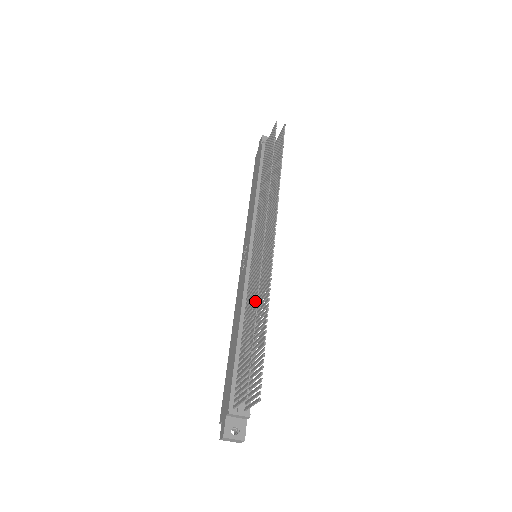
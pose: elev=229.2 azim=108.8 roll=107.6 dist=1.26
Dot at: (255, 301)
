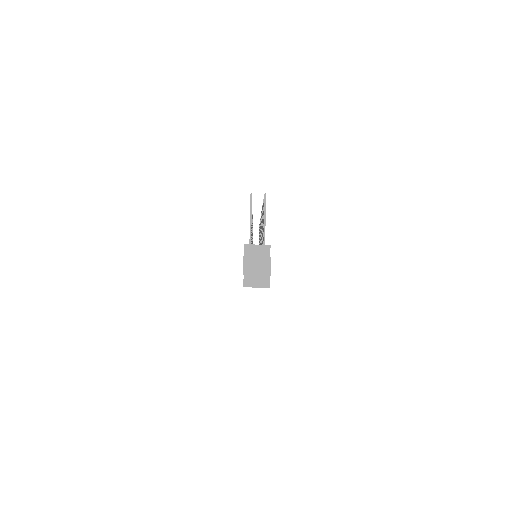
Dot at: occluded
